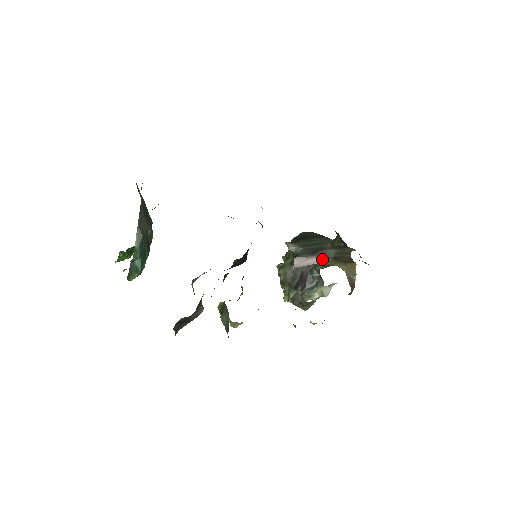
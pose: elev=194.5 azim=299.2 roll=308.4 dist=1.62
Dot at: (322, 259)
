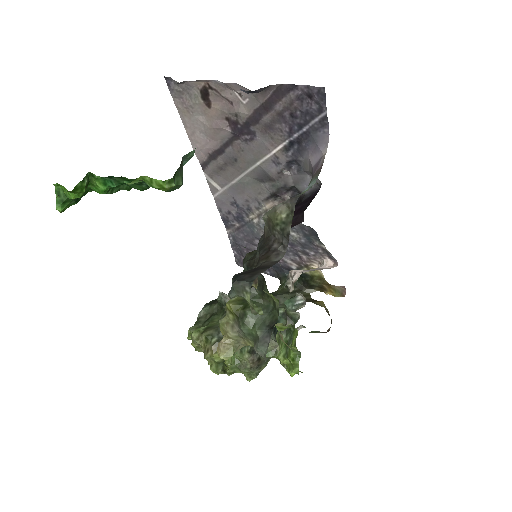
Dot at: (328, 267)
